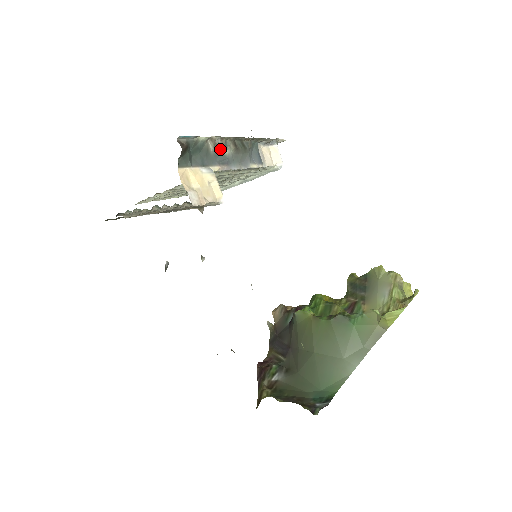
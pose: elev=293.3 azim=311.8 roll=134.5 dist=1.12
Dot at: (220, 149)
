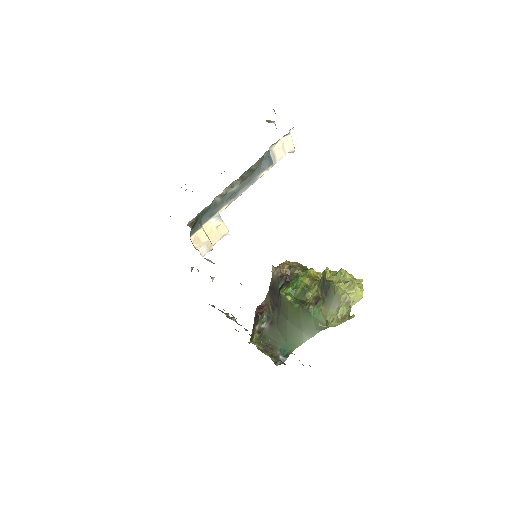
Dot at: (227, 191)
